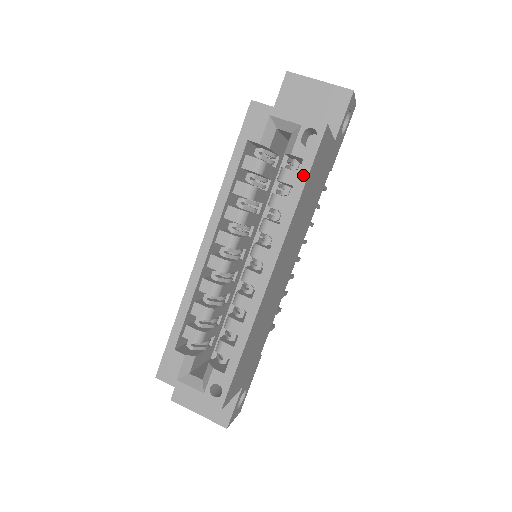
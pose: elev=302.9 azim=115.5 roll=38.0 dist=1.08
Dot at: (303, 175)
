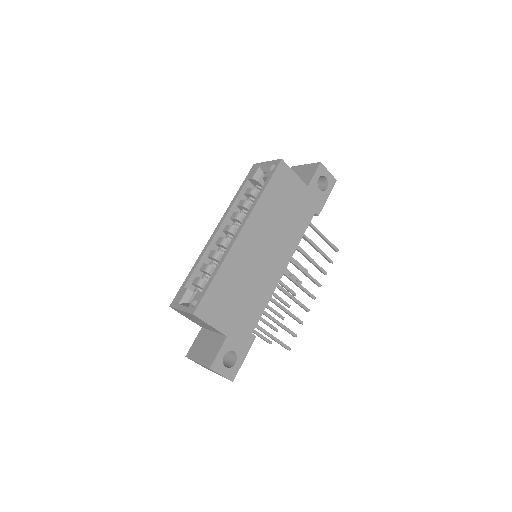
Dot at: (266, 183)
